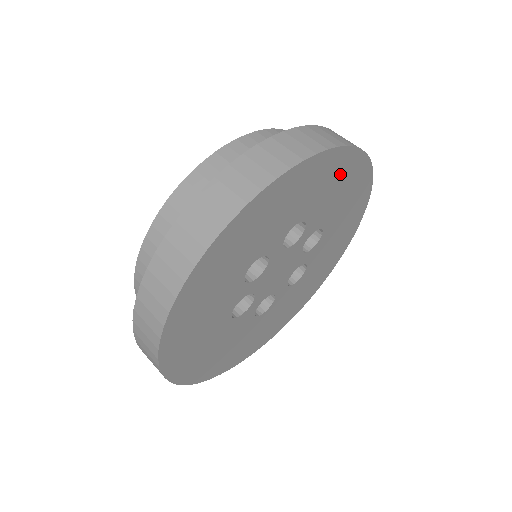
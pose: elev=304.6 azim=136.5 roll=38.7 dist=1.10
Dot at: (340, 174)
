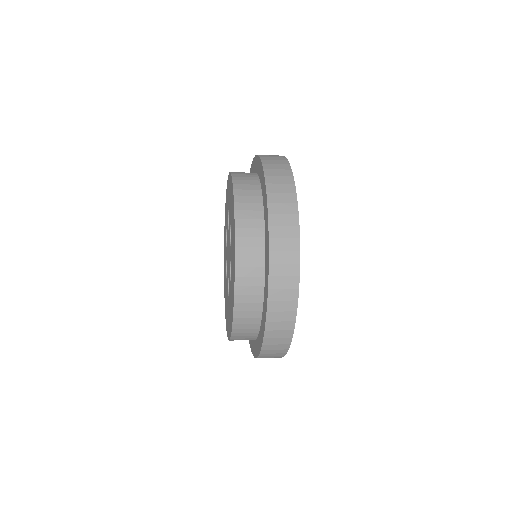
Dot at: occluded
